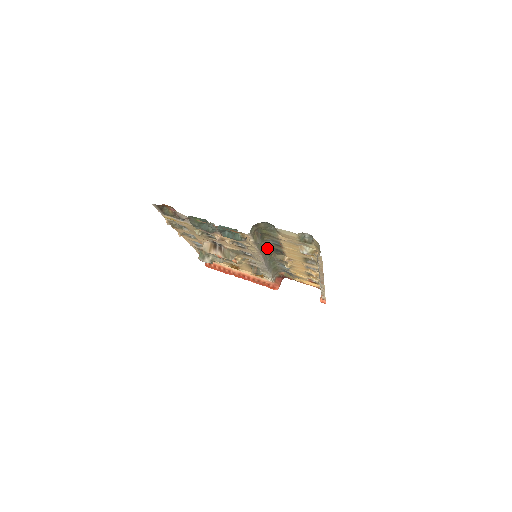
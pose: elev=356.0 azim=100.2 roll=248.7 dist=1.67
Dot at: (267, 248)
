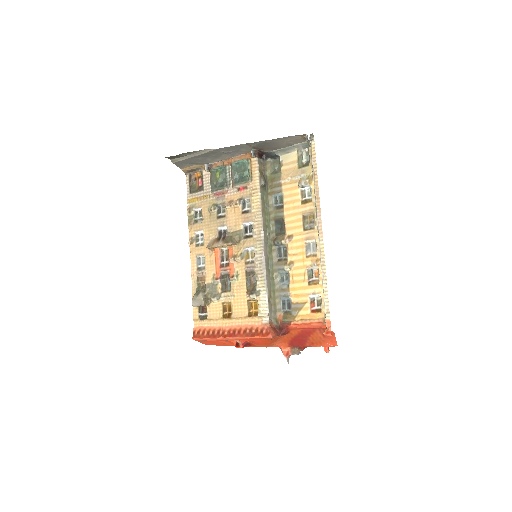
Dot at: (269, 223)
